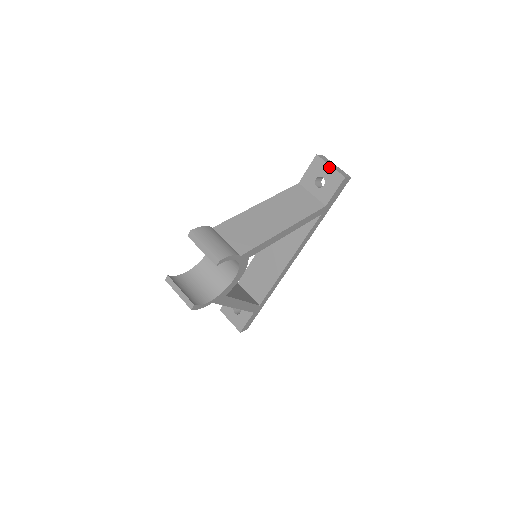
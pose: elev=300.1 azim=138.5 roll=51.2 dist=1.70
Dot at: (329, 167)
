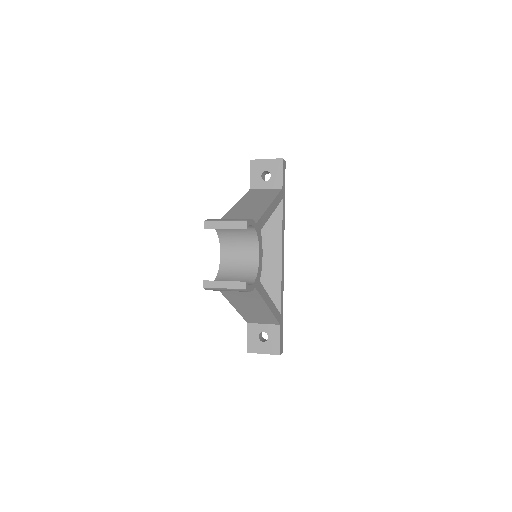
Dot at: (266, 161)
